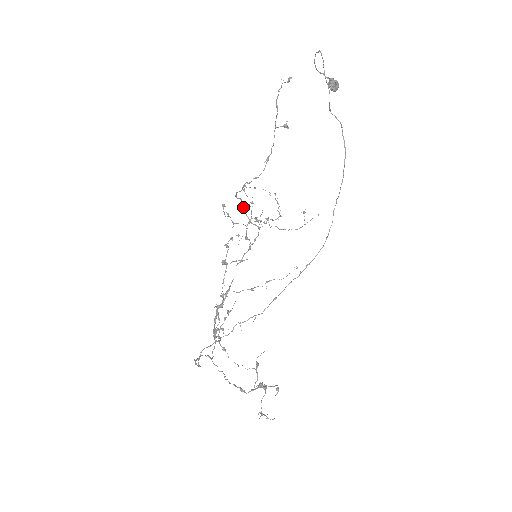
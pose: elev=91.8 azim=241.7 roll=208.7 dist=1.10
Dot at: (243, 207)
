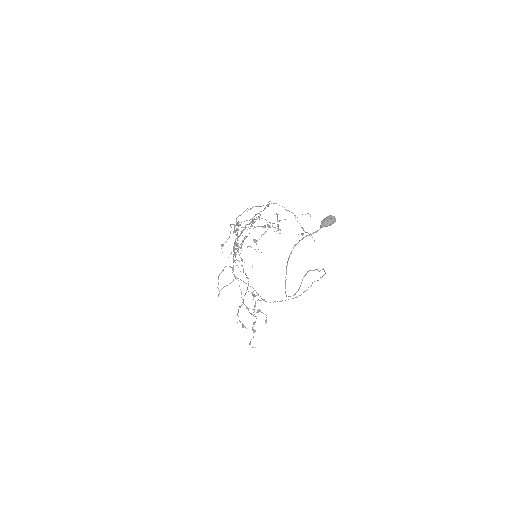
Dot at: occluded
